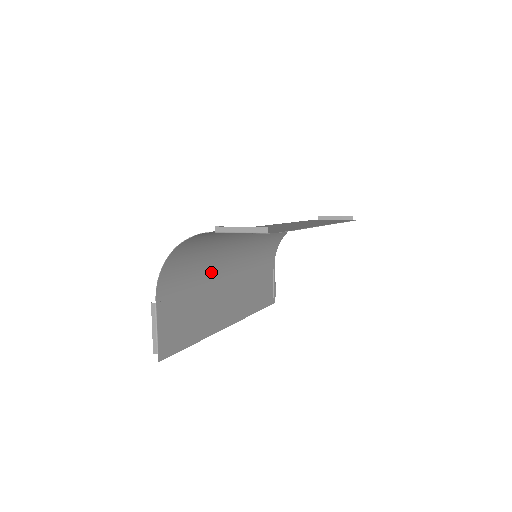
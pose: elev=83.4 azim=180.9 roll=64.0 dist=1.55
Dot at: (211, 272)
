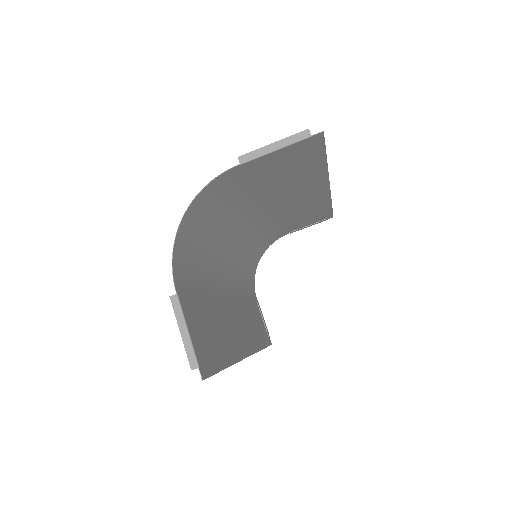
Dot at: (214, 280)
